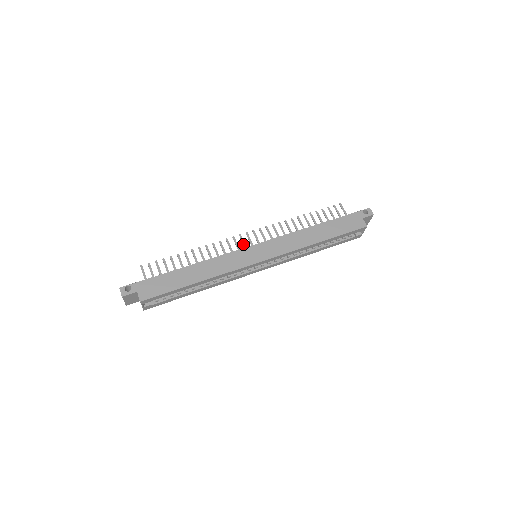
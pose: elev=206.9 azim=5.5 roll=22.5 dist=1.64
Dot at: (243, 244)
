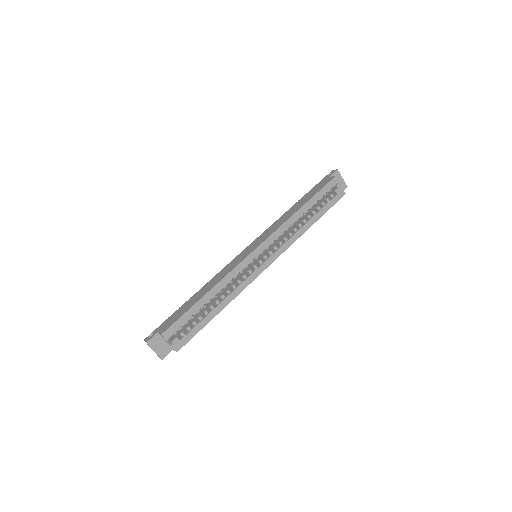
Dot at: occluded
